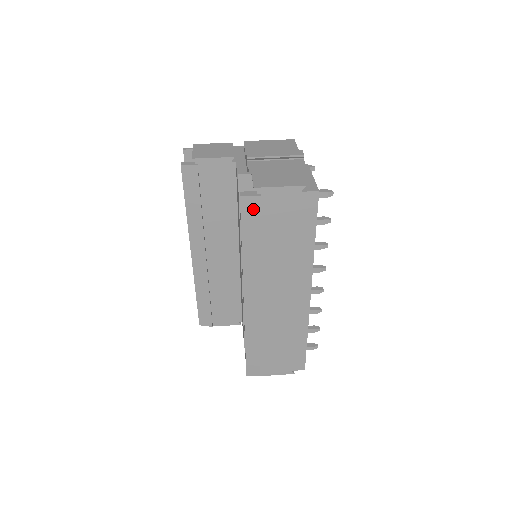
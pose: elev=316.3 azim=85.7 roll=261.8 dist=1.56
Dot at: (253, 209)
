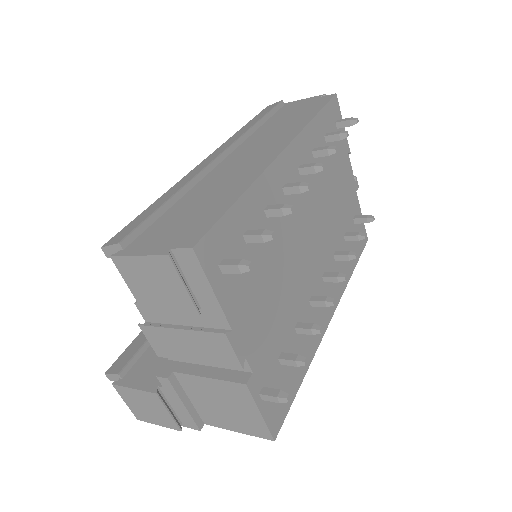
Dot at: (271, 107)
